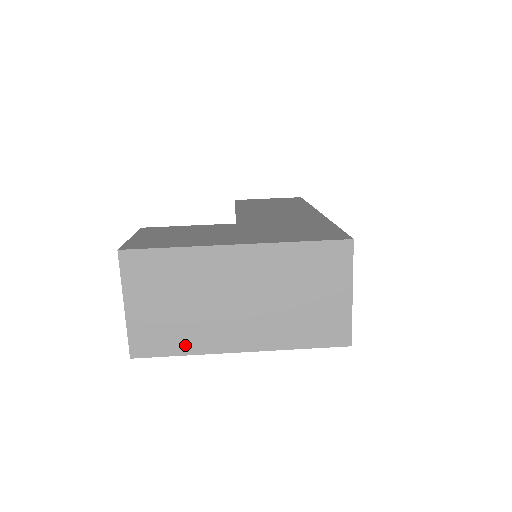
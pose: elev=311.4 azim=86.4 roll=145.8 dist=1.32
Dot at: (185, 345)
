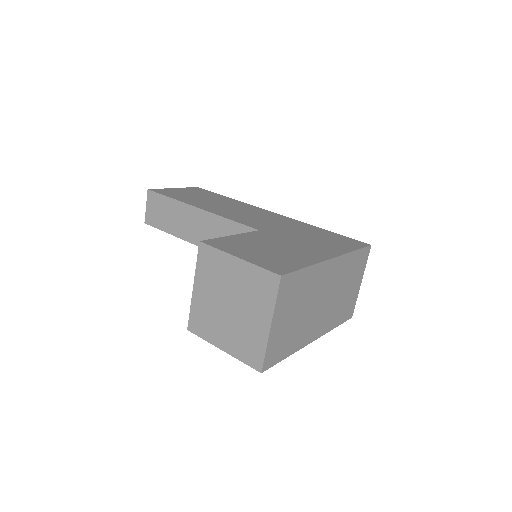
Dot at: (292, 347)
